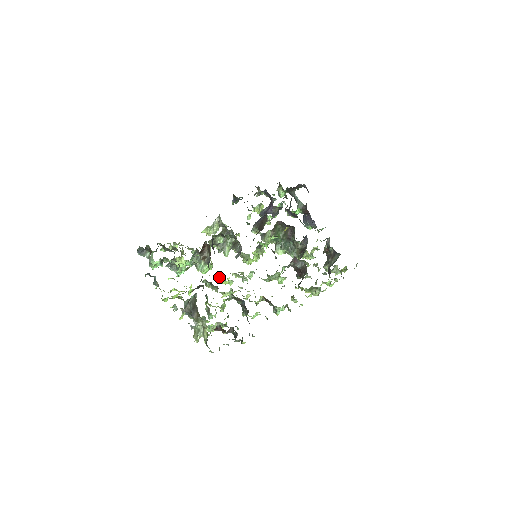
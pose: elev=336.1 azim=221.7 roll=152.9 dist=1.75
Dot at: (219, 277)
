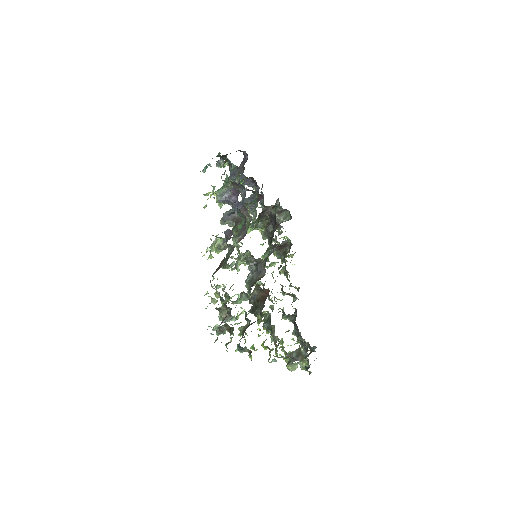
Dot at: occluded
